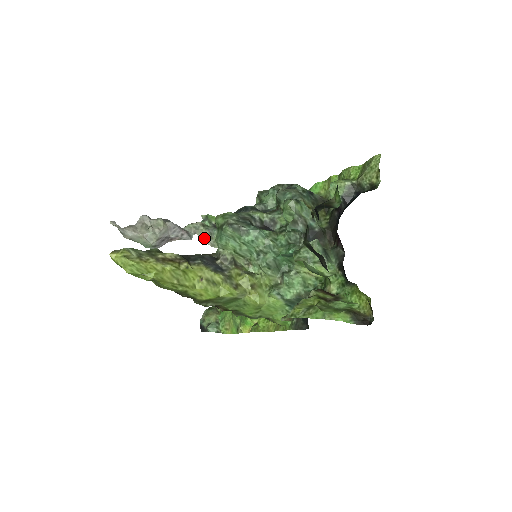
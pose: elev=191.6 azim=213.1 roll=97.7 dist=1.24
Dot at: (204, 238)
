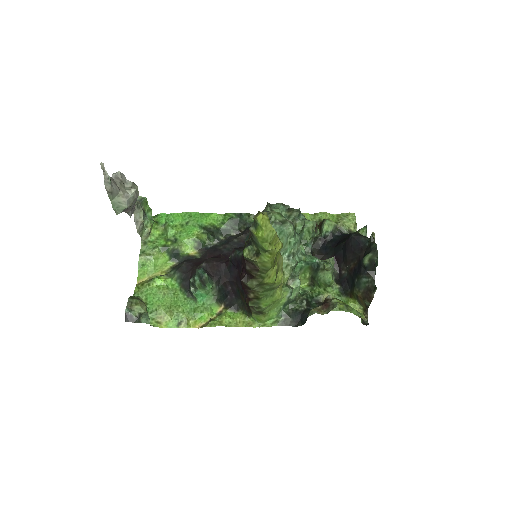
Dot at: (138, 220)
